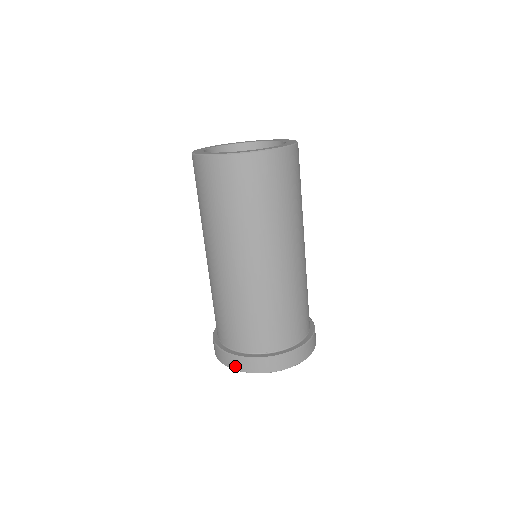
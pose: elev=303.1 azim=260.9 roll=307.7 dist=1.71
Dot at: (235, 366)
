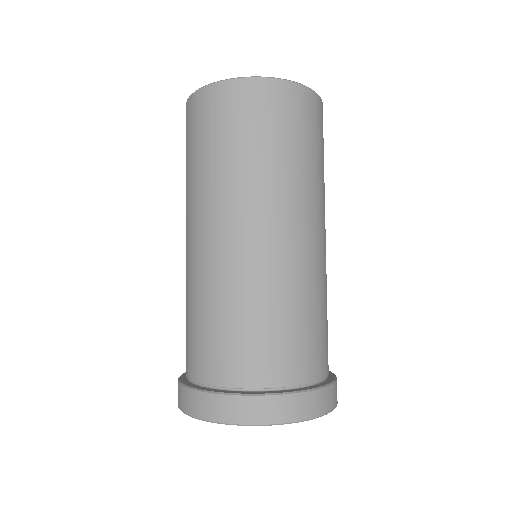
Dot at: (200, 411)
